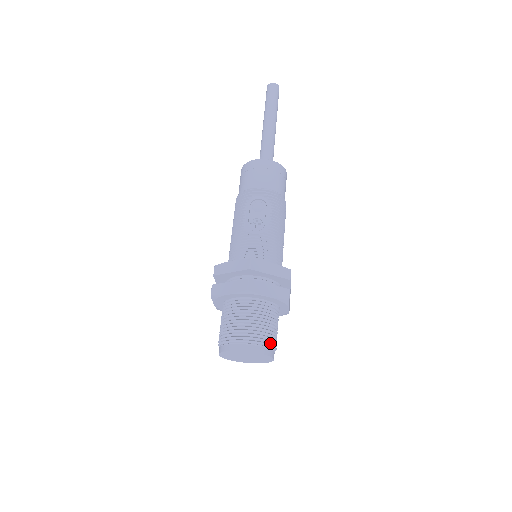
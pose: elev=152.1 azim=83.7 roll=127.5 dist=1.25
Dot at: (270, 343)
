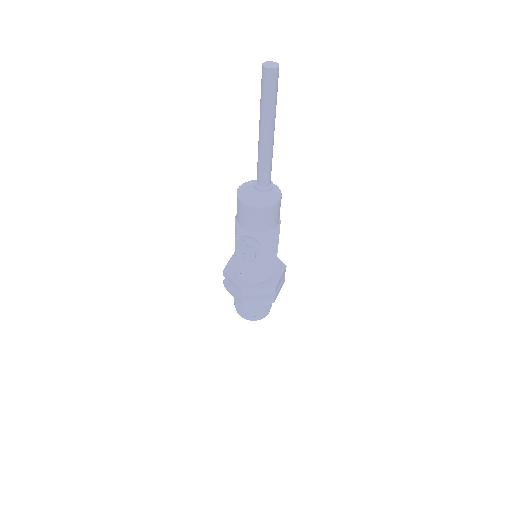
Dot at: (264, 313)
